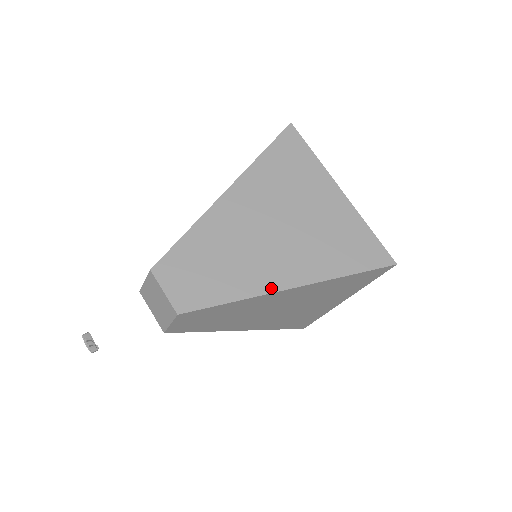
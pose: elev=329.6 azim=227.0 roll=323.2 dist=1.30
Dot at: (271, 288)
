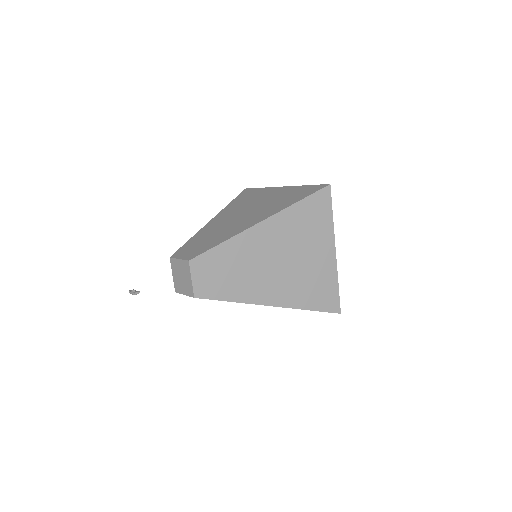
Dot at: (248, 227)
